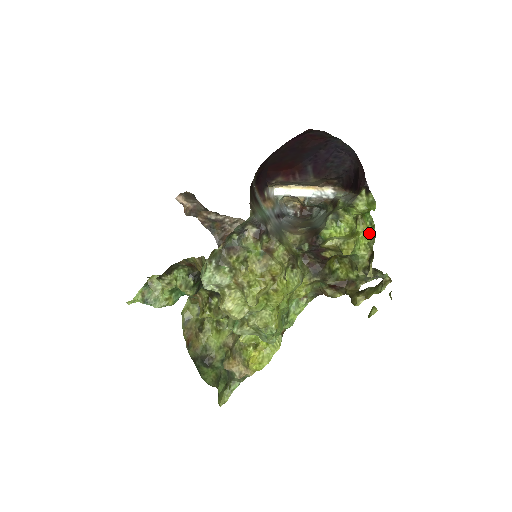
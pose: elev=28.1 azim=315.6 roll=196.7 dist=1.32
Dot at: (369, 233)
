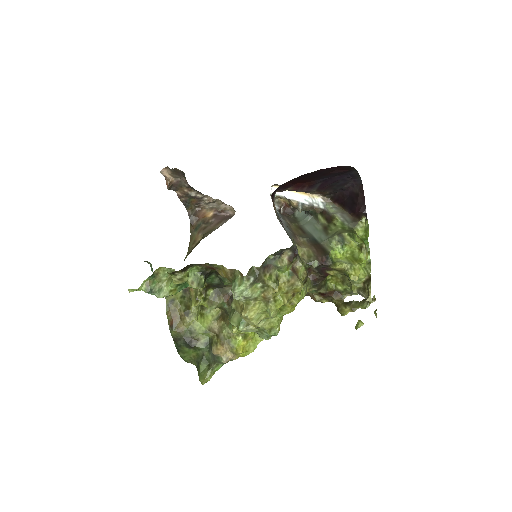
Dot at: occluded
